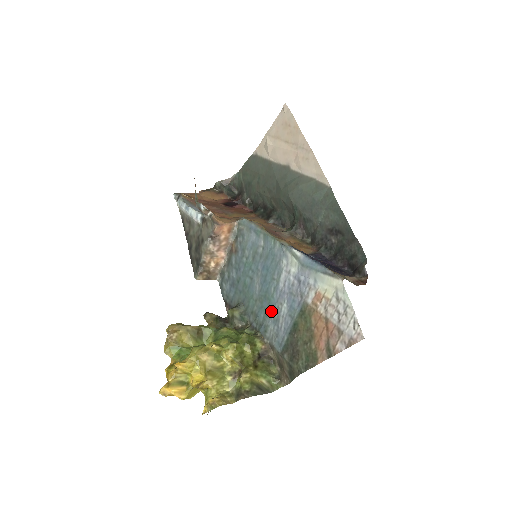
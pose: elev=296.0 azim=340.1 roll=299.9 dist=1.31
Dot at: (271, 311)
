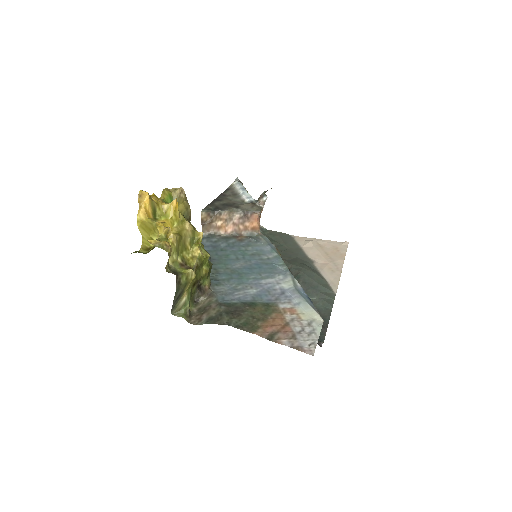
Dot at: (237, 282)
